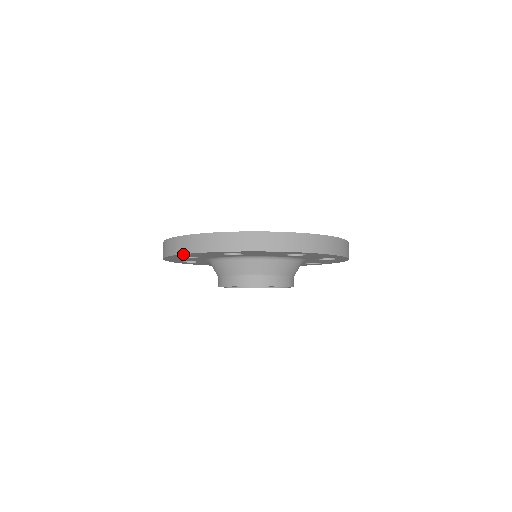
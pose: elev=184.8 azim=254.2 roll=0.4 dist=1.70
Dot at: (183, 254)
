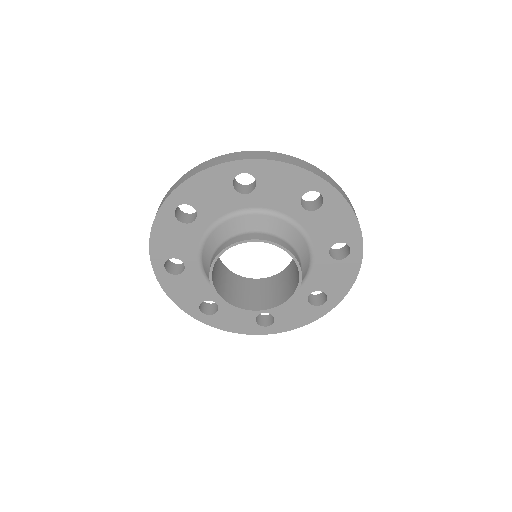
Dot at: (275, 162)
